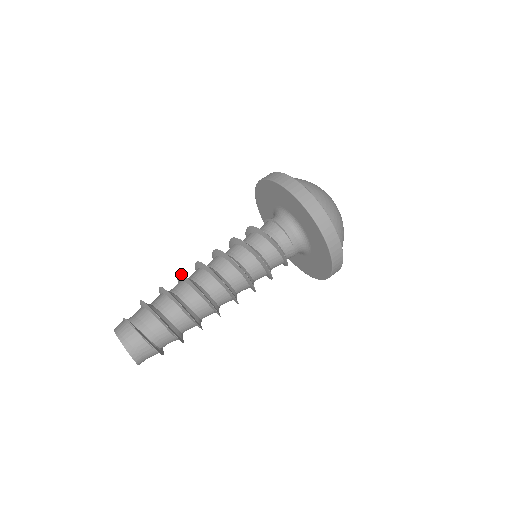
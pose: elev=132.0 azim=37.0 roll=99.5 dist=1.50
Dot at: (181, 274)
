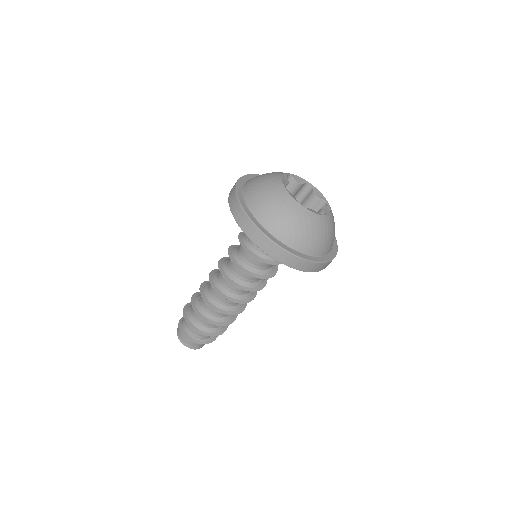
Dot at: occluded
